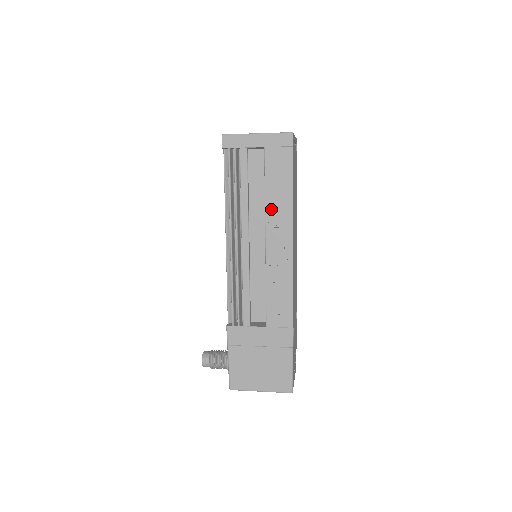
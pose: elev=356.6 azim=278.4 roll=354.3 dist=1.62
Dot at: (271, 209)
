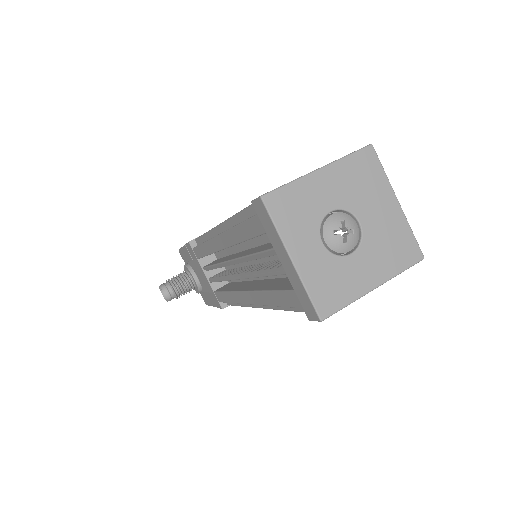
Dot at: occluded
